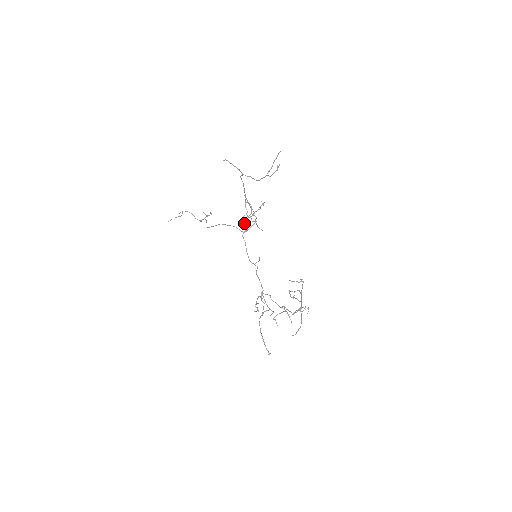
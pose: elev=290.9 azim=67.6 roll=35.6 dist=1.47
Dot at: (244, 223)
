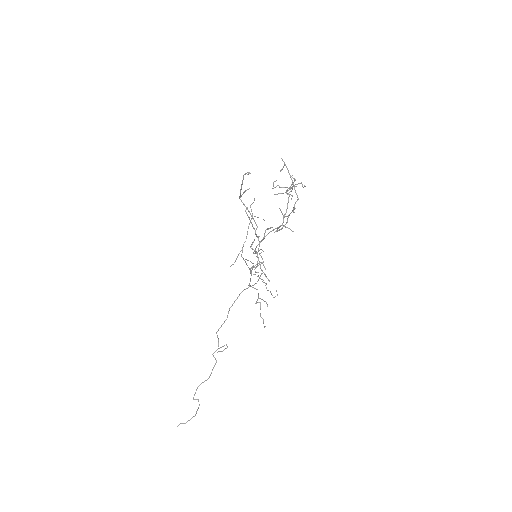
Dot at: (262, 318)
